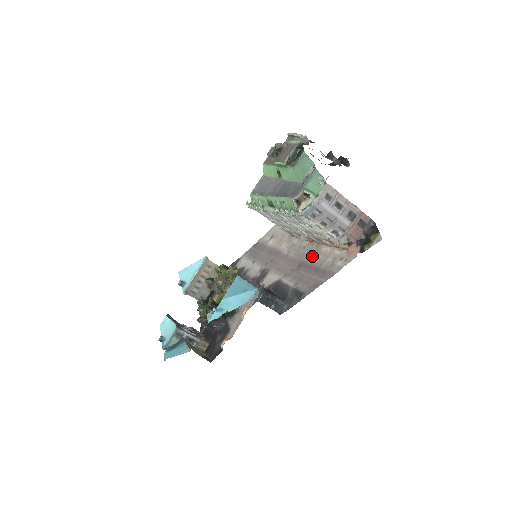
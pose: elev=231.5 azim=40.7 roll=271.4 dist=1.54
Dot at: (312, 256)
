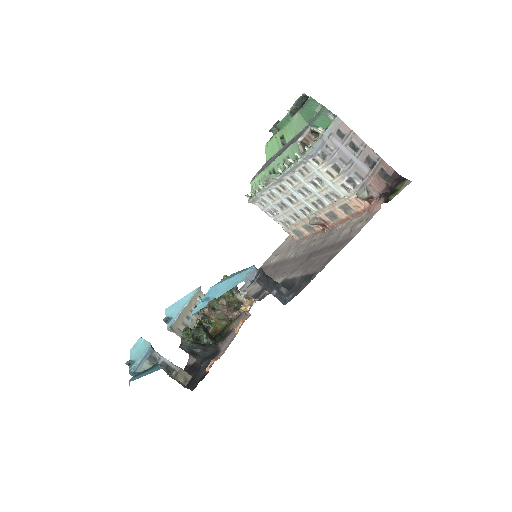
Dot at: (324, 240)
